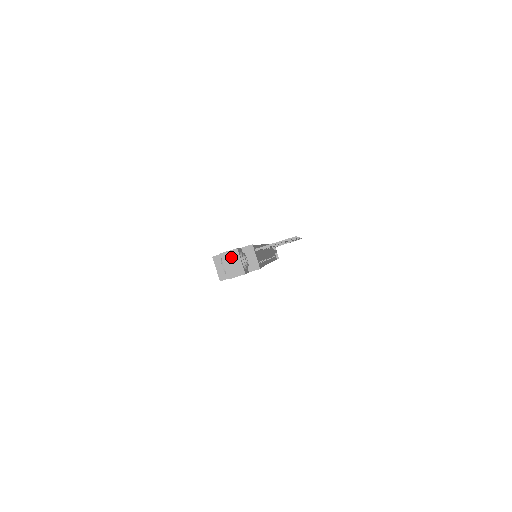
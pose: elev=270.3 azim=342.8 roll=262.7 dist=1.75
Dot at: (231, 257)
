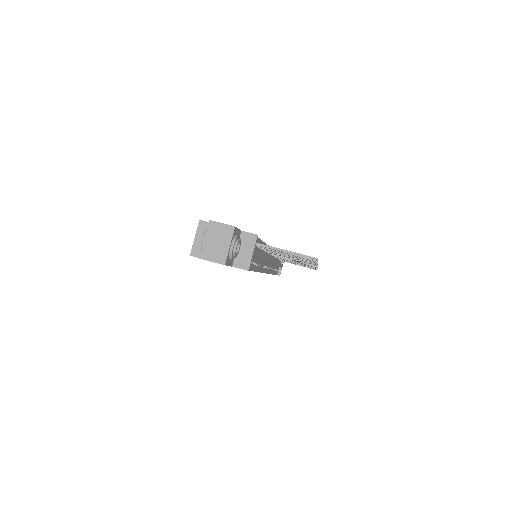
Dot at: (220, 233)
